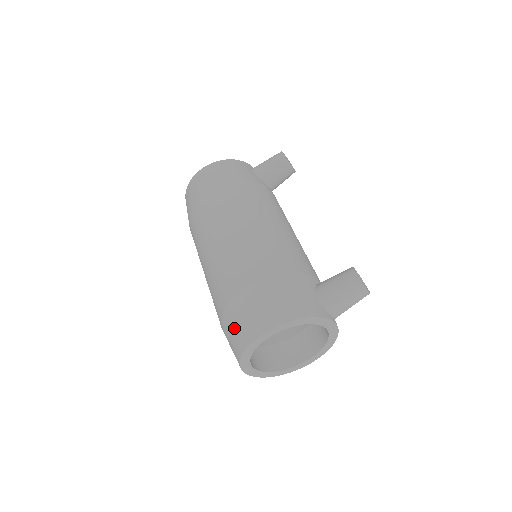
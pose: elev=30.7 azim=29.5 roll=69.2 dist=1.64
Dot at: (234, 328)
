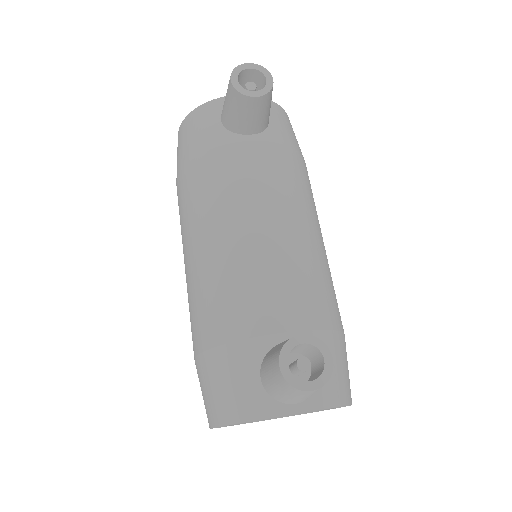
Dot at: occluded
